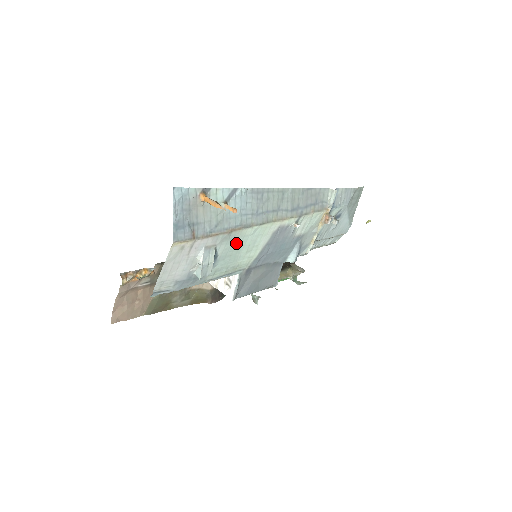
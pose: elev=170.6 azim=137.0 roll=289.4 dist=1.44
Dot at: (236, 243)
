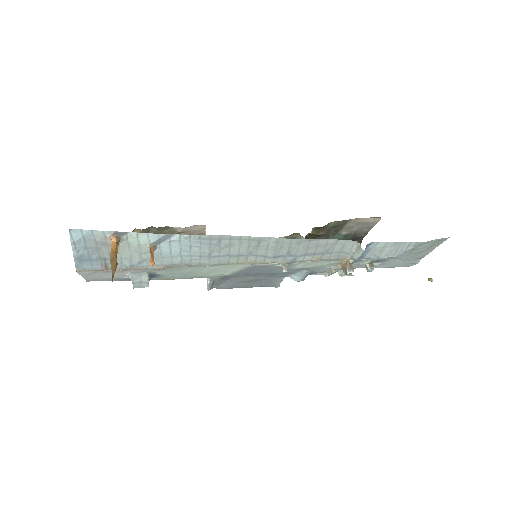
Dot at: (184, 270)
